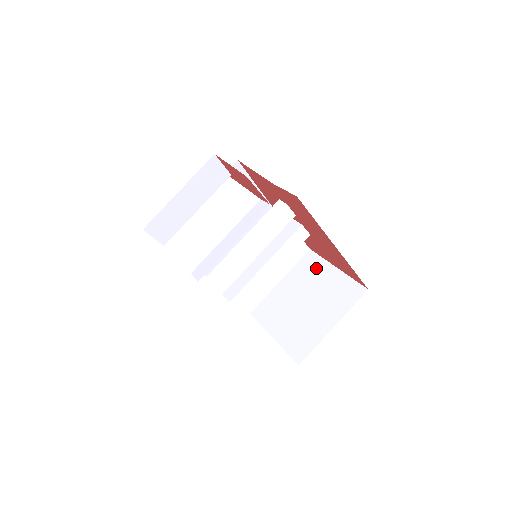
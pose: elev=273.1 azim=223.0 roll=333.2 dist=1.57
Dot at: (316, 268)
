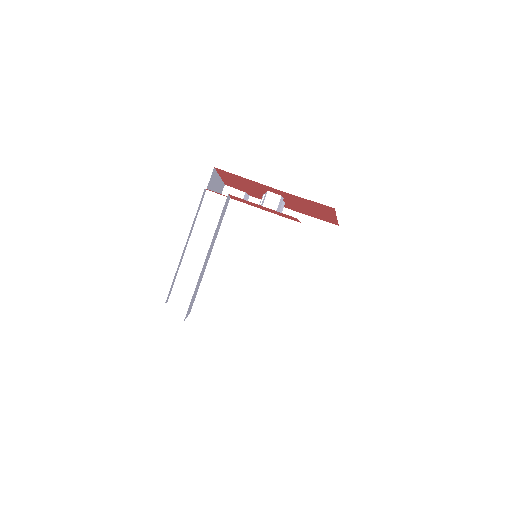
Dot at: occluded
